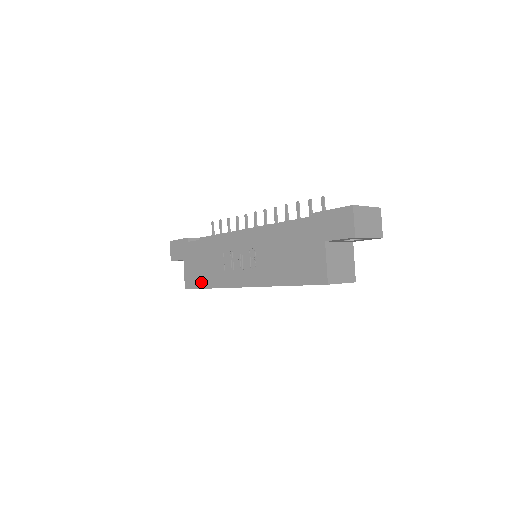
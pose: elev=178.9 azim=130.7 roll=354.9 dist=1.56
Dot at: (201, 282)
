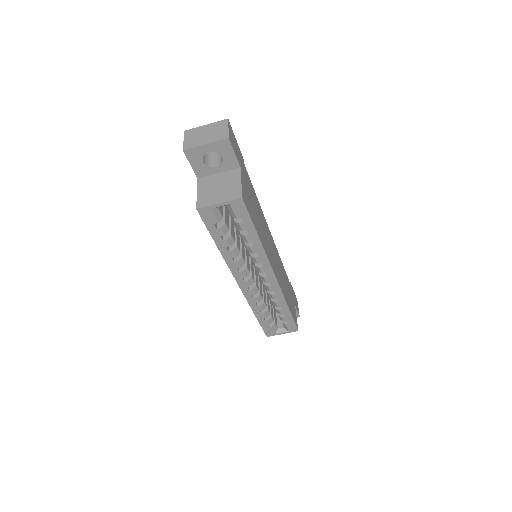
Dot at: occluded
